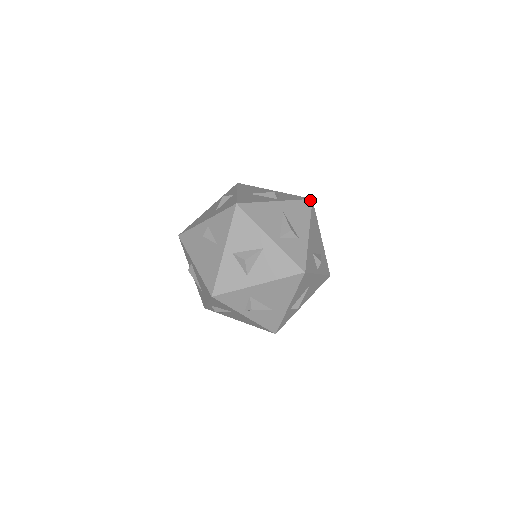
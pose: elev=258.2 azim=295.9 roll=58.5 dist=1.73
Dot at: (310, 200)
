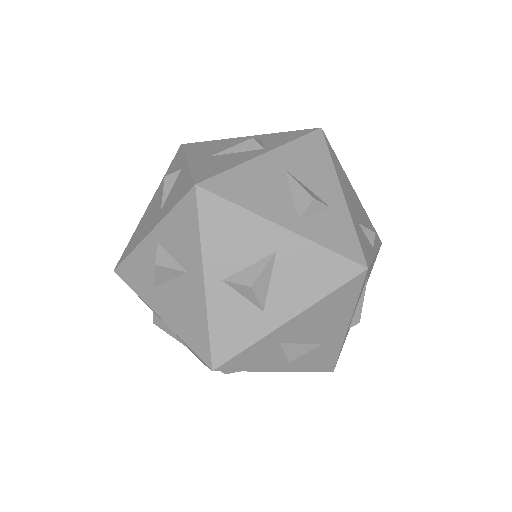
Dot at: (318, 131)
